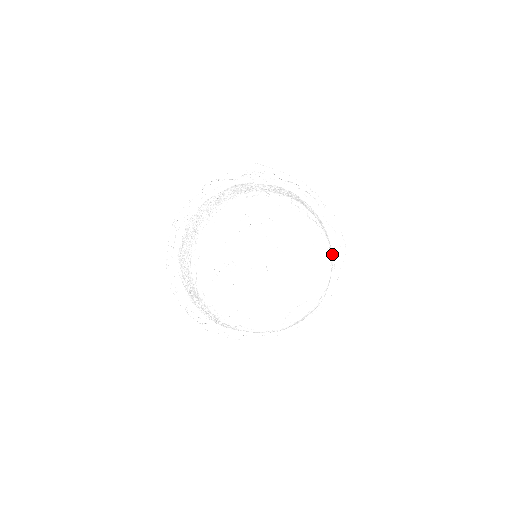
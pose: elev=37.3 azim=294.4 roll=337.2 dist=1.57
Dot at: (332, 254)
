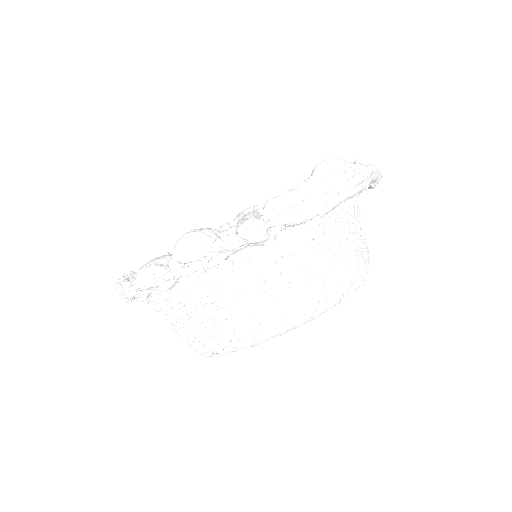
Dot at: occluded
